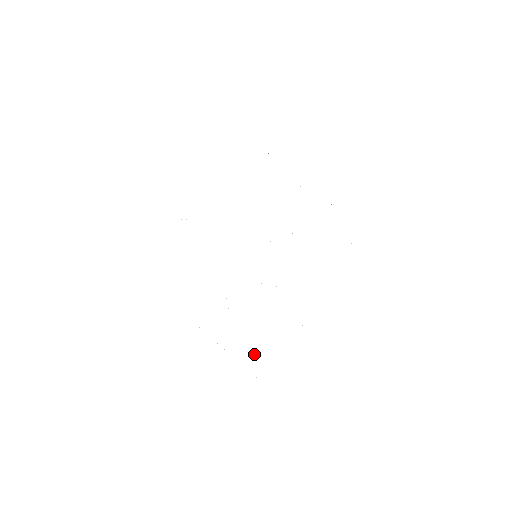
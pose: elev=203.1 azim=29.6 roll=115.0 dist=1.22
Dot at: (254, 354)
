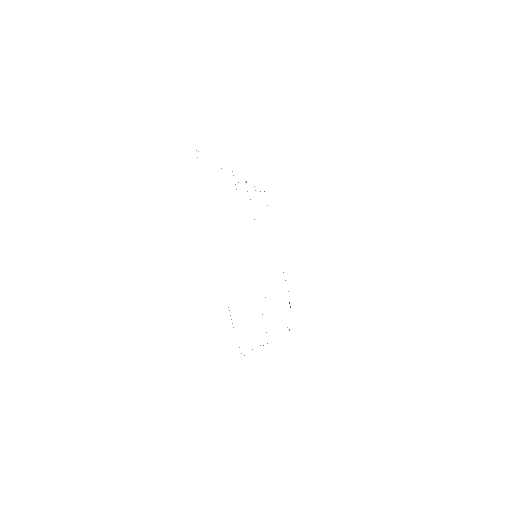
Dot at: occluded
